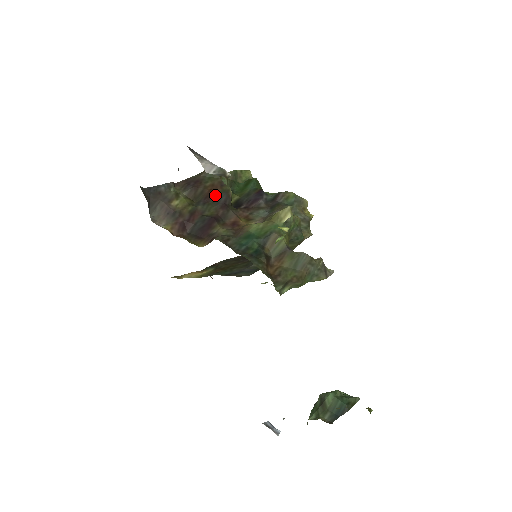
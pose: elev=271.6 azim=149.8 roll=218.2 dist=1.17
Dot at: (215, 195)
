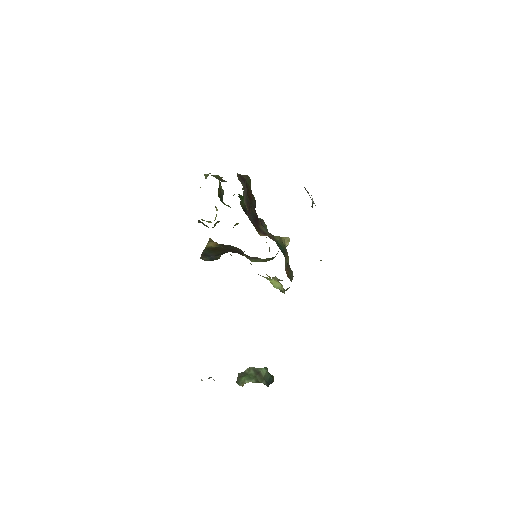
Dot at: (252, 199)
